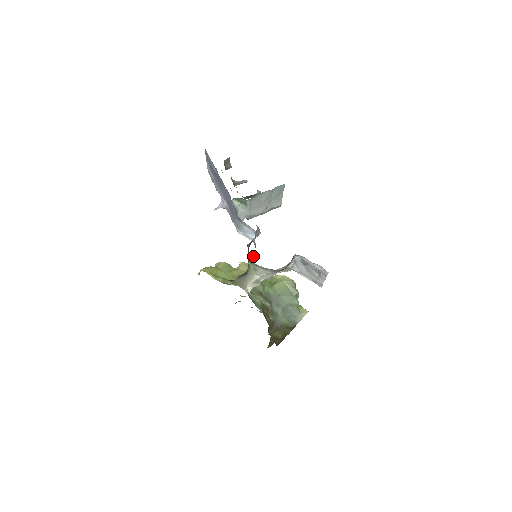
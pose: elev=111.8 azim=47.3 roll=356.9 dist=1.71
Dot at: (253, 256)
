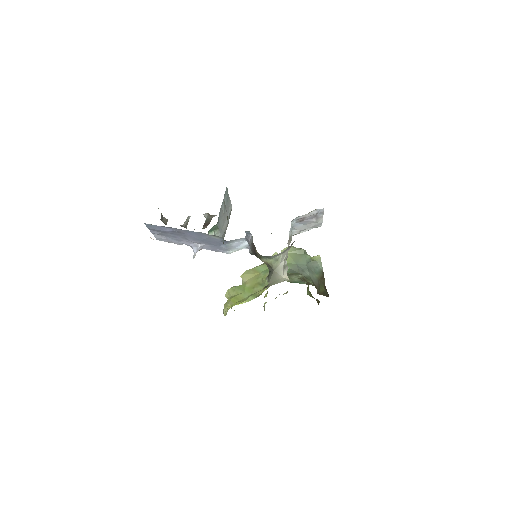
Dot at: occluded
